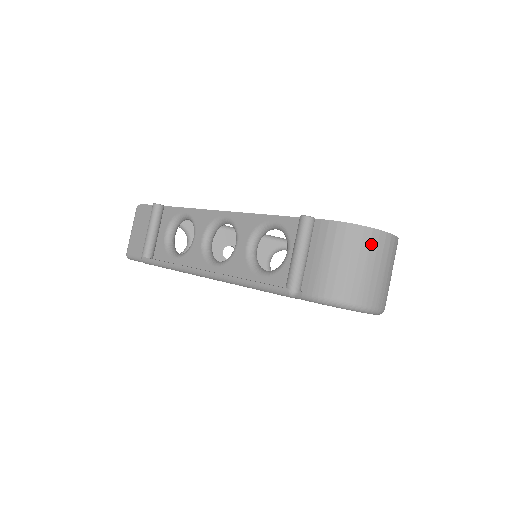
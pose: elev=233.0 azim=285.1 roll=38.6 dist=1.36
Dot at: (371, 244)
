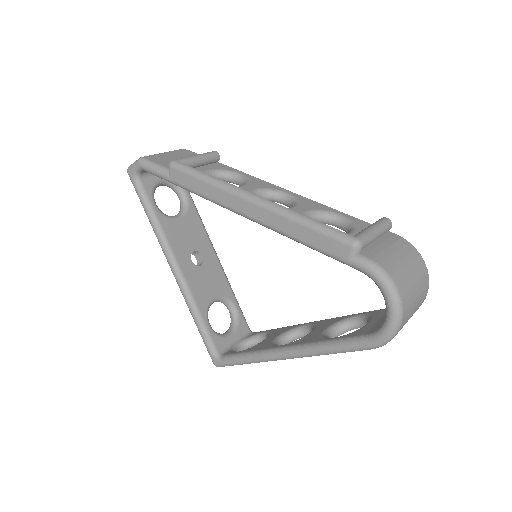
Dot at: (423, 276)
